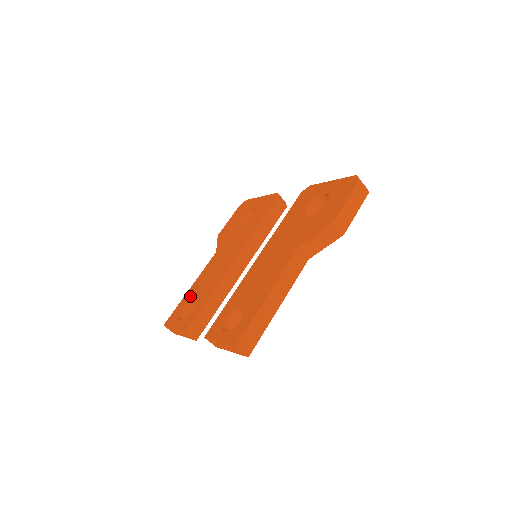
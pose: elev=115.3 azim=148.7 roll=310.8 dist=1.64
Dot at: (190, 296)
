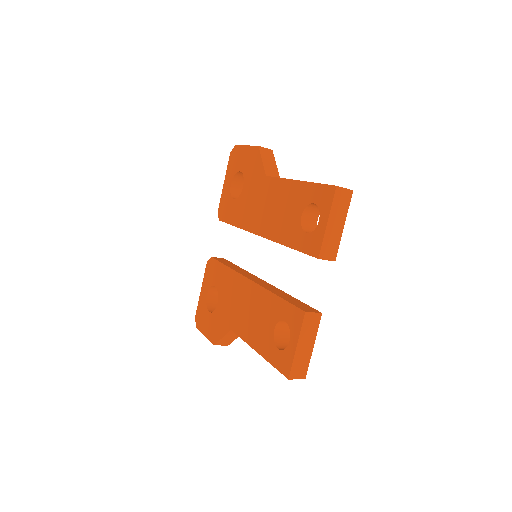
Dot at: (266, 341)
